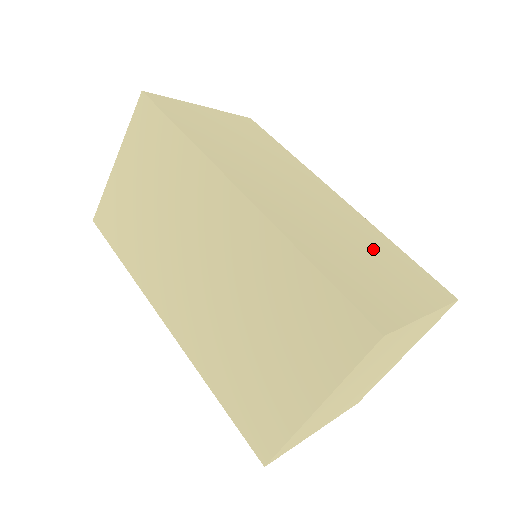
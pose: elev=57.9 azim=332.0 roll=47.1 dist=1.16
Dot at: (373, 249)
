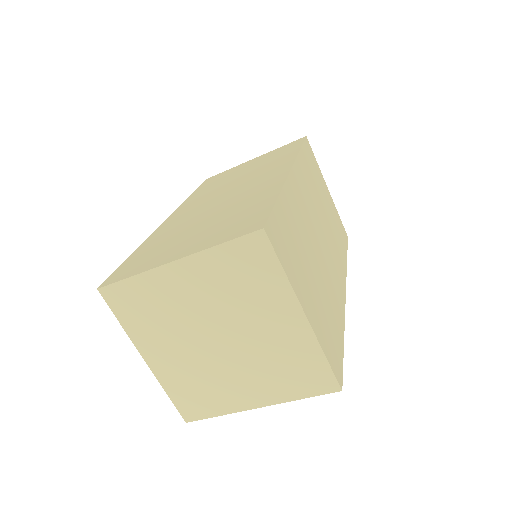
Dot at: (227, 215)
